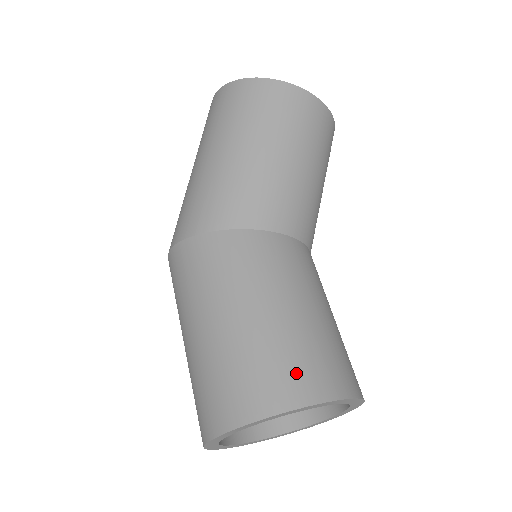
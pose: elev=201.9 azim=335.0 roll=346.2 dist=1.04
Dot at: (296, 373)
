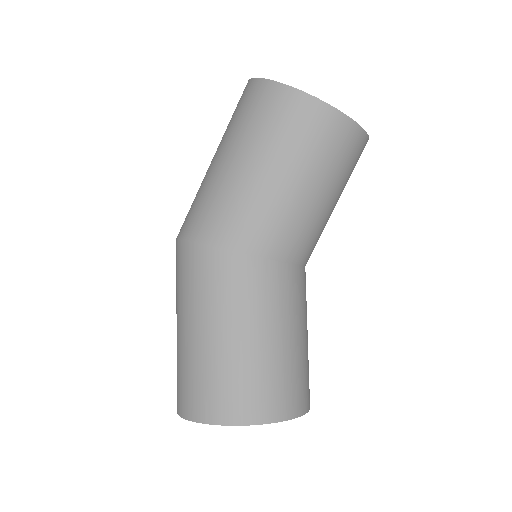
Dot at: (254, 397)
